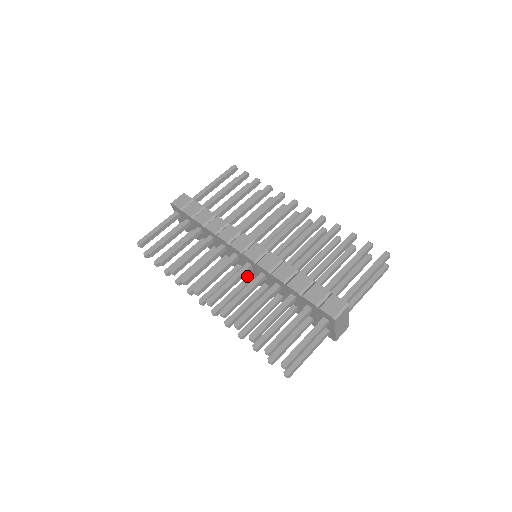
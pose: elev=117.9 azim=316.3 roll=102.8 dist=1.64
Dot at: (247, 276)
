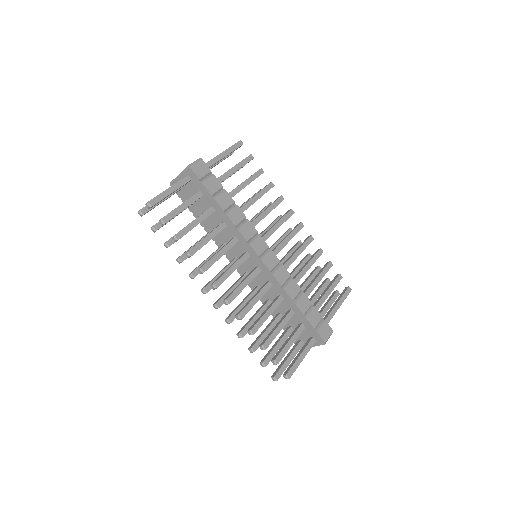
Dot at: (245, 273)
